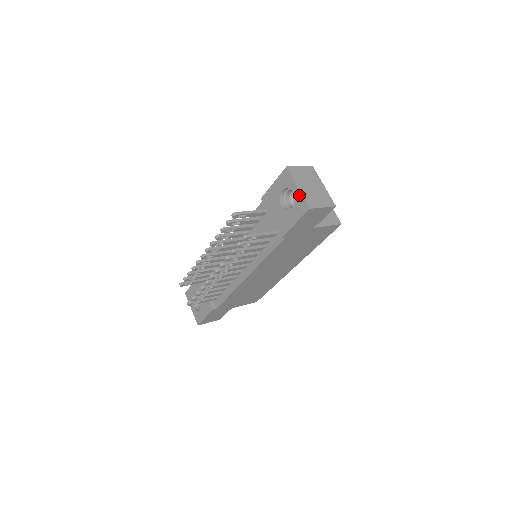
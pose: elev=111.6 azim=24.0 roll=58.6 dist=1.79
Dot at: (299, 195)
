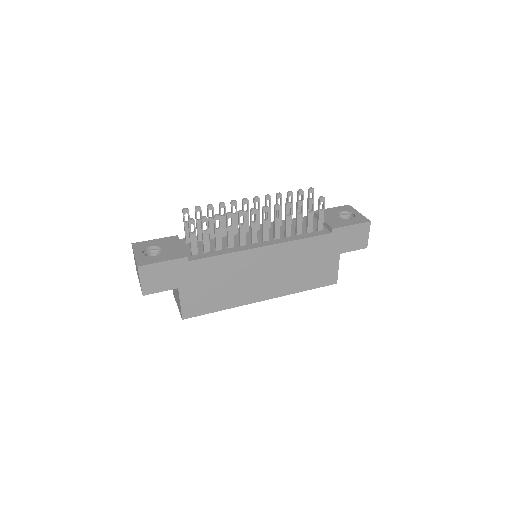
Dot at: (361, 215)
